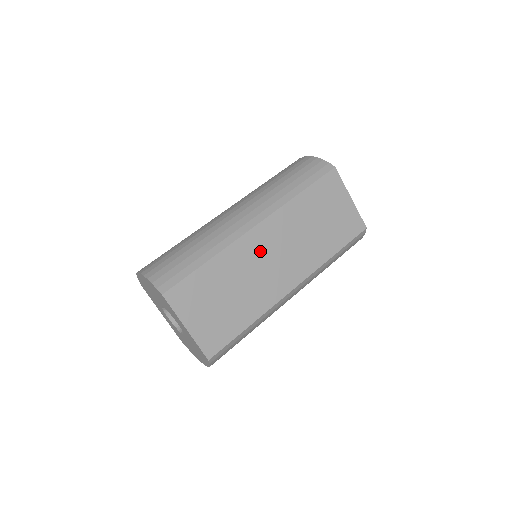
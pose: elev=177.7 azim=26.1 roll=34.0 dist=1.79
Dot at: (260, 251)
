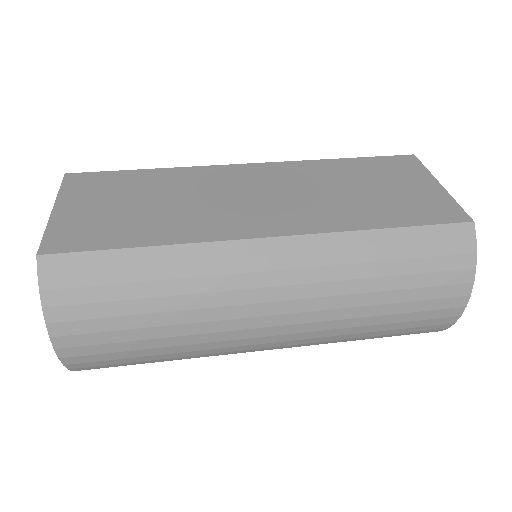
Dot at: (236, 184)
